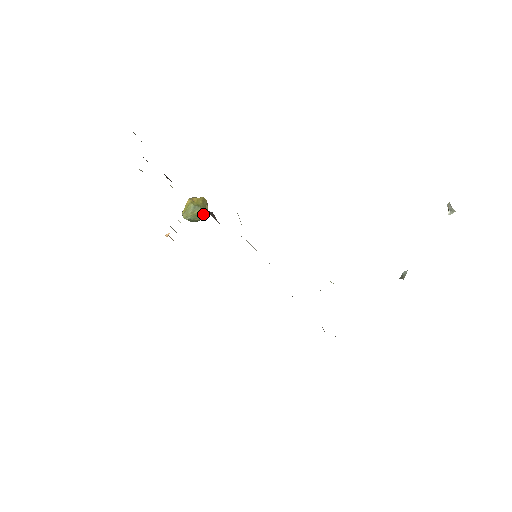
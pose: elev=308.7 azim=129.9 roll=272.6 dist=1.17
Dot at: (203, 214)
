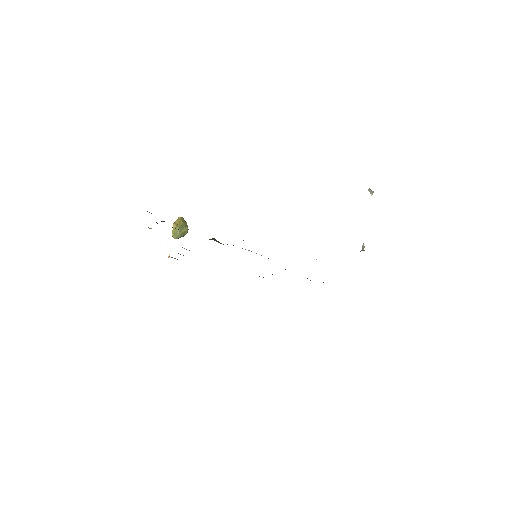
Dot at: (187, 230)
